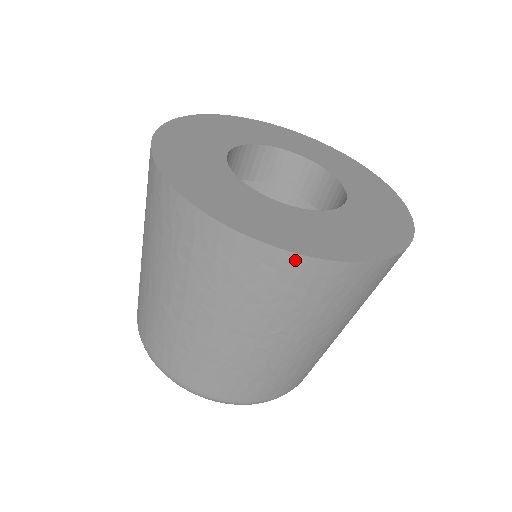
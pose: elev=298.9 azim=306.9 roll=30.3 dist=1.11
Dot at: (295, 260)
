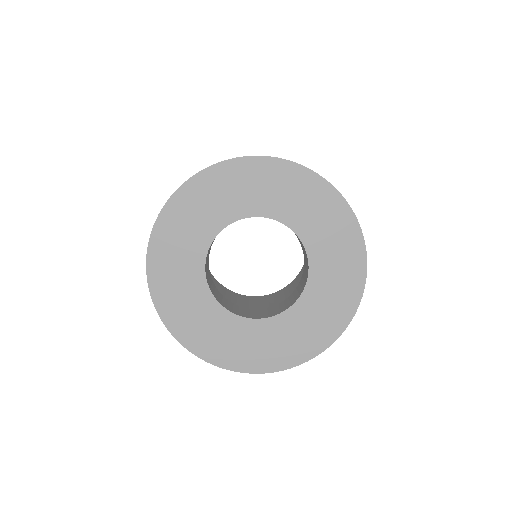
Dot at: (316, 353)
